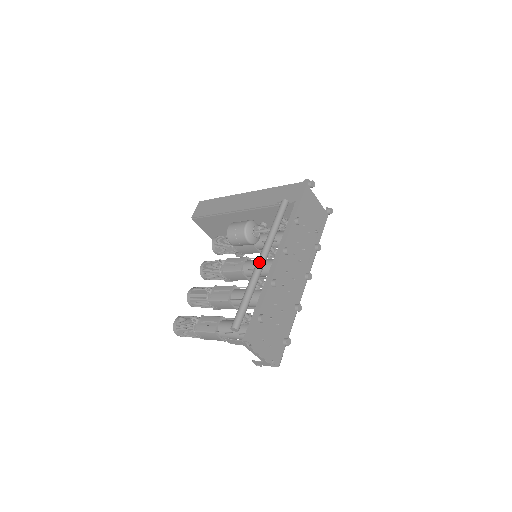
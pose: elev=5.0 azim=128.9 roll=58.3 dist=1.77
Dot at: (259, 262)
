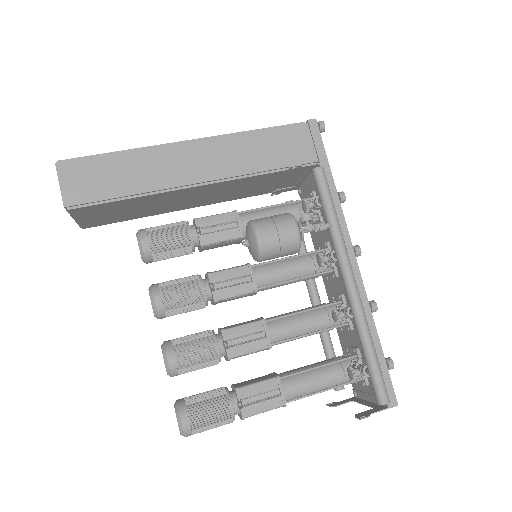
Dot at: (356, 288)
